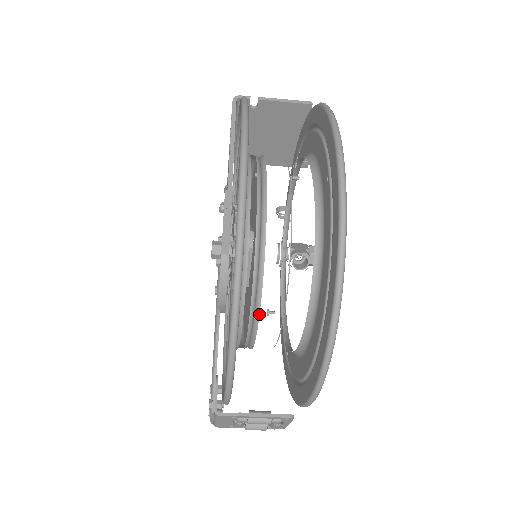
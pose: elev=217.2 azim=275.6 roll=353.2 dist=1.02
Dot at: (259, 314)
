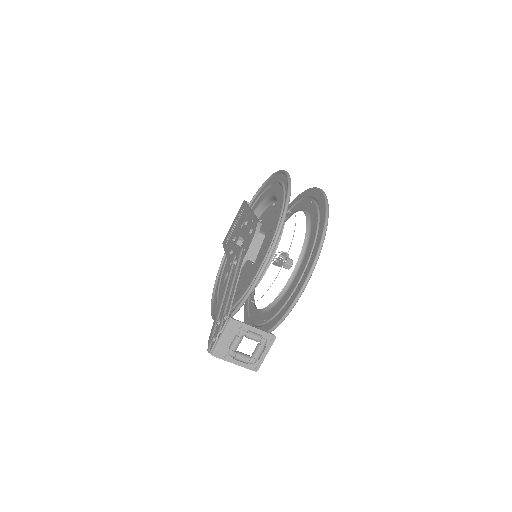
Dot at: occluded
